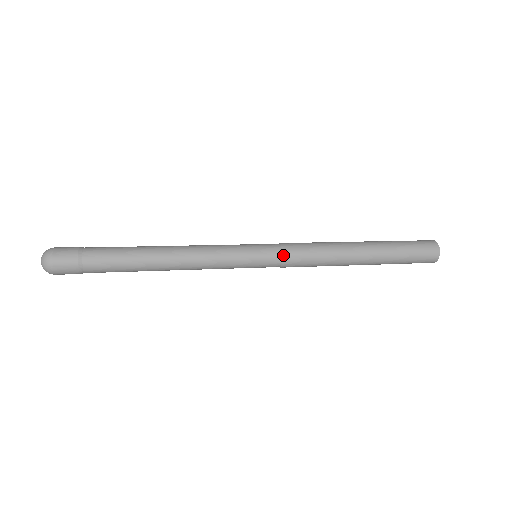
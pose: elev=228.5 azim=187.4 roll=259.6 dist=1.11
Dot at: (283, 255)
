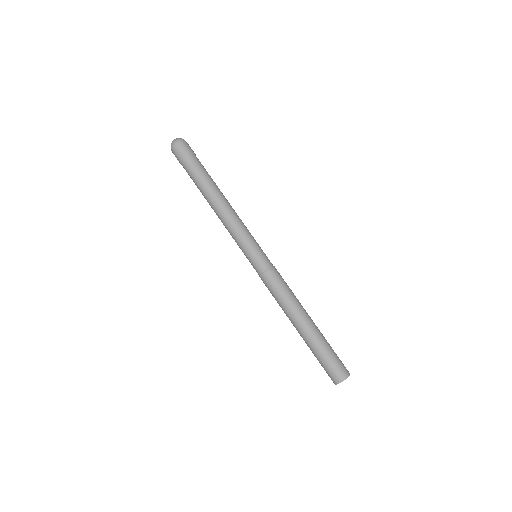
Dot at: (269, 268)
